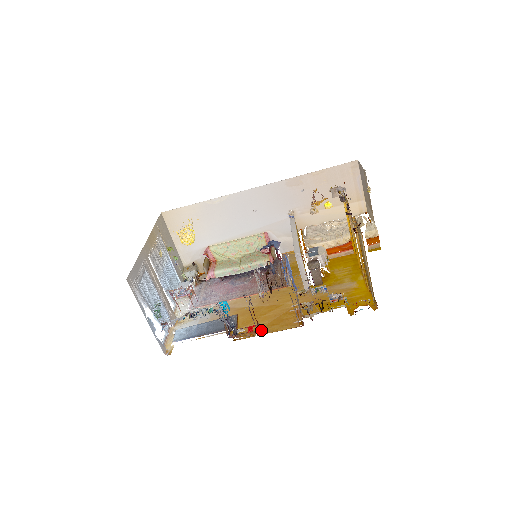
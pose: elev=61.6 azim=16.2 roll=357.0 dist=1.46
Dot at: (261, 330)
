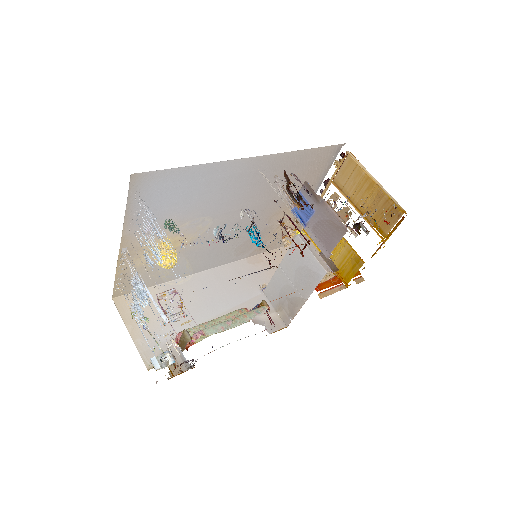
Dot at: occluded
